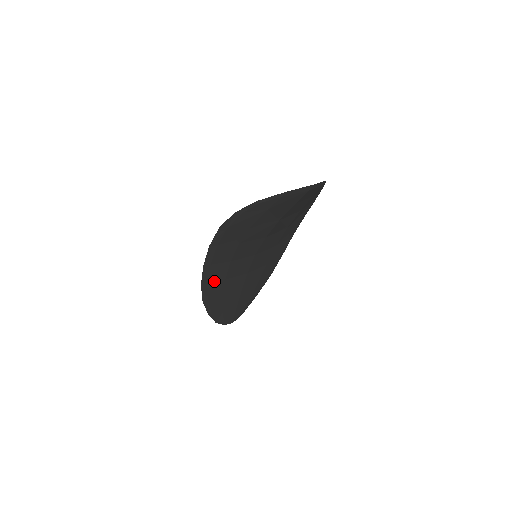
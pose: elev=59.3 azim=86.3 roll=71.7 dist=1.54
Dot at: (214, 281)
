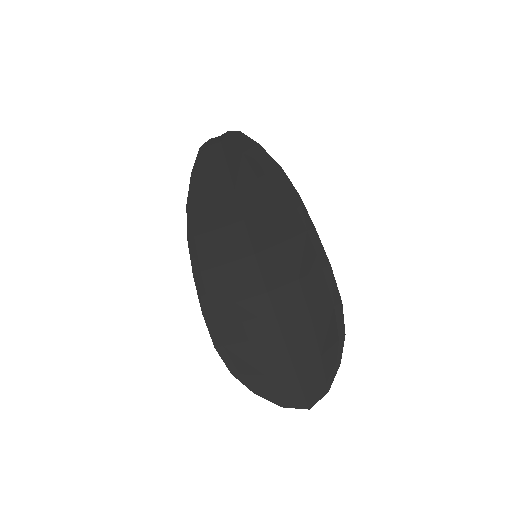
Dot at: (203, 235)
